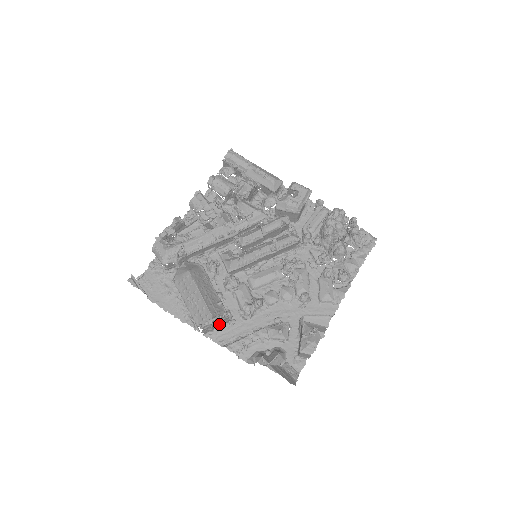
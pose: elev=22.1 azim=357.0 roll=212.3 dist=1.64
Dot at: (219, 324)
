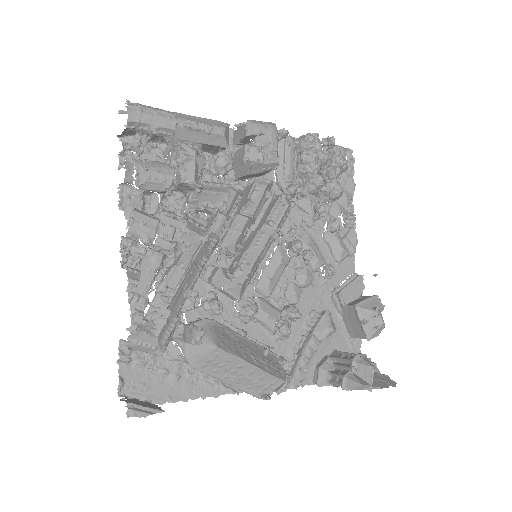
Dot at: occluded
